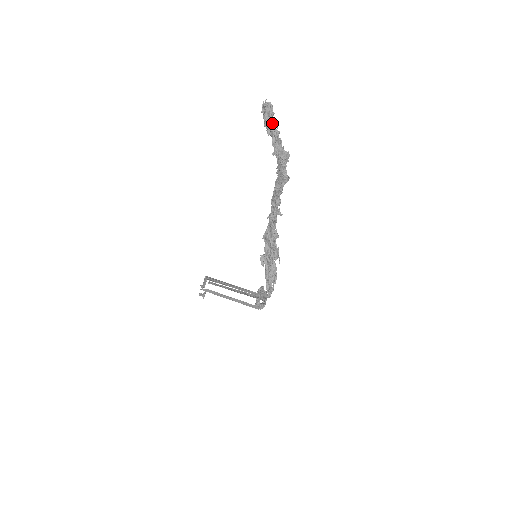
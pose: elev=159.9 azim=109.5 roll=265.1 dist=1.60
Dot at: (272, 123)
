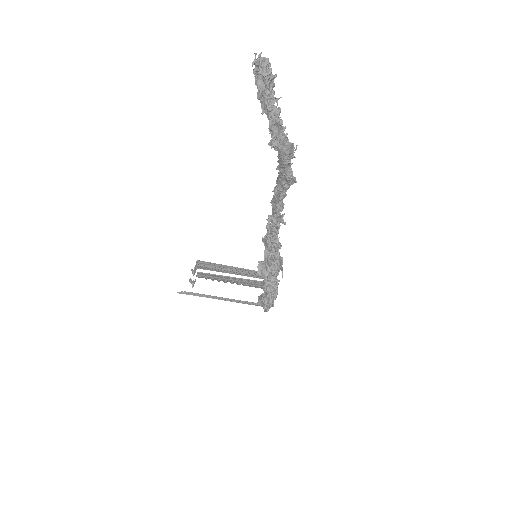
Dot at: (268, 95)
